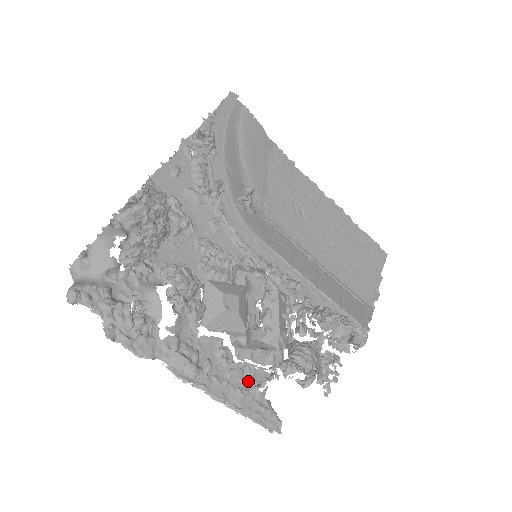
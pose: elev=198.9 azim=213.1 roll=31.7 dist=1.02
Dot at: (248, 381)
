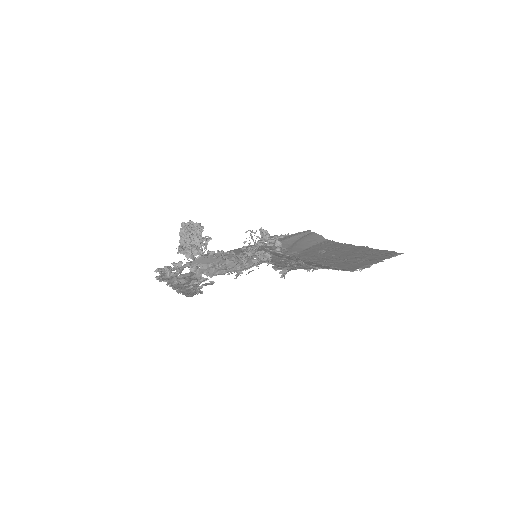
Dot at: occluded
